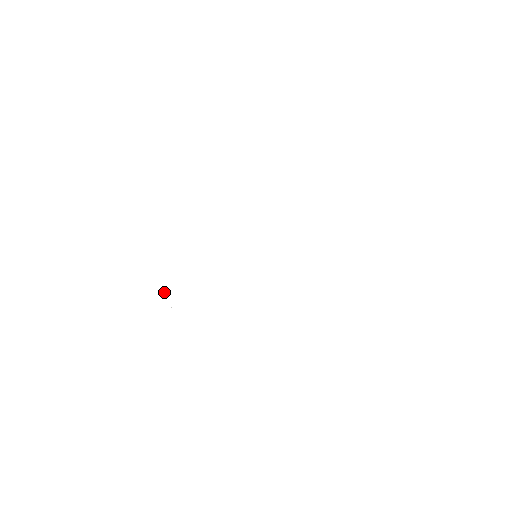
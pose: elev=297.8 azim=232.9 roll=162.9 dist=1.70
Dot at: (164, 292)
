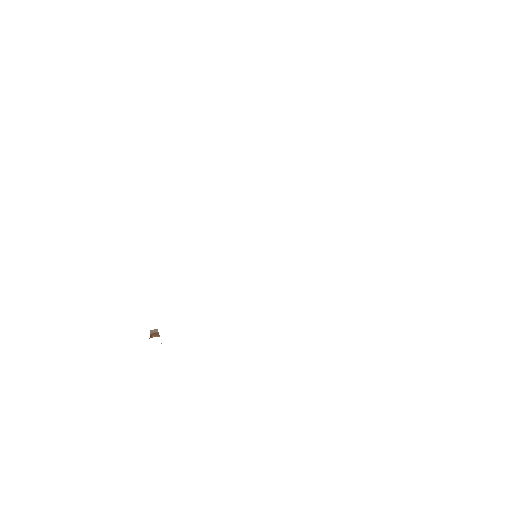
Dot at: occluded
